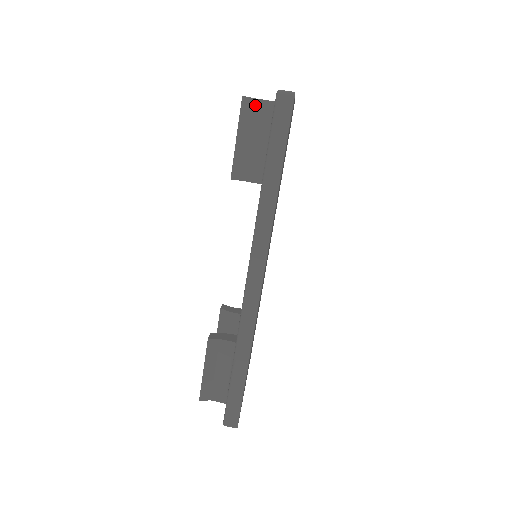
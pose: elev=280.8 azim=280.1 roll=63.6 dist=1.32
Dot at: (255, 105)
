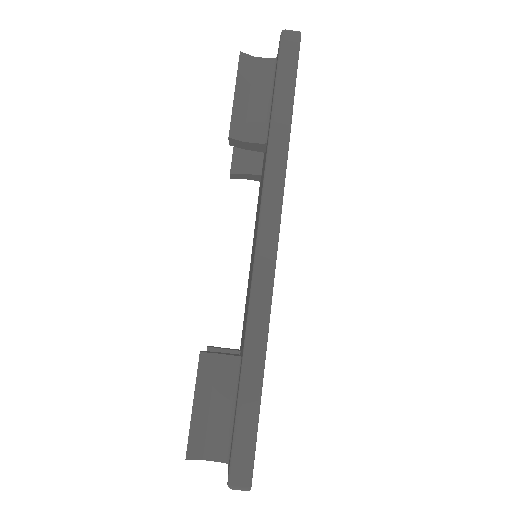
Dot at: (254, 63)
